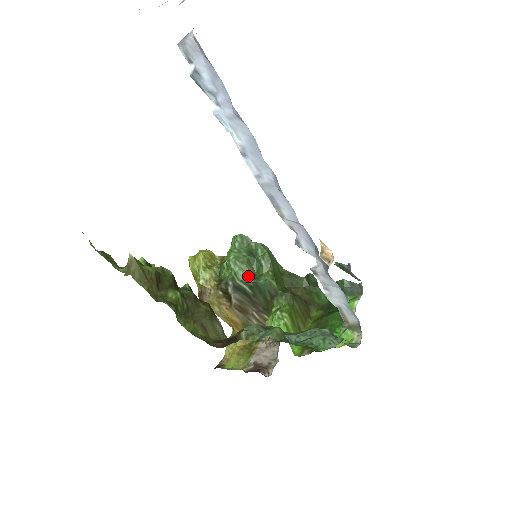
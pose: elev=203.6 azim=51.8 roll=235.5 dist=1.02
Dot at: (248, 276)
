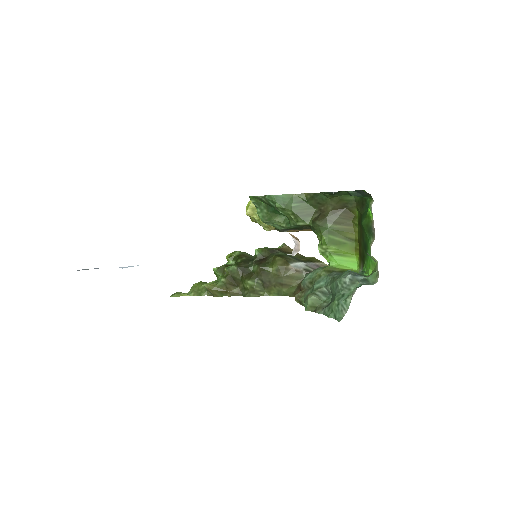
Dot at: (281, 226)
